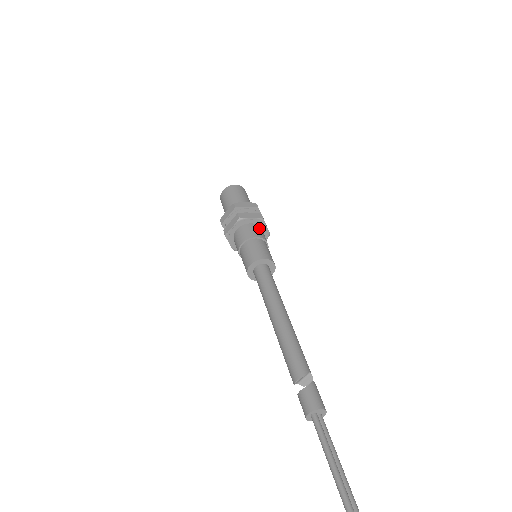
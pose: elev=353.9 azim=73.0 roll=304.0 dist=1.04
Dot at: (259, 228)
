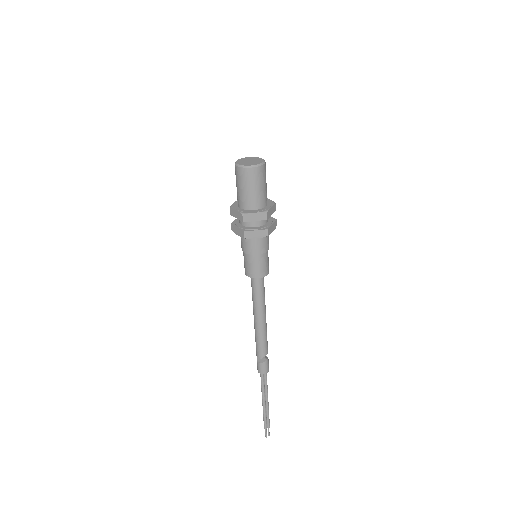
Dot at: (263, 239)
